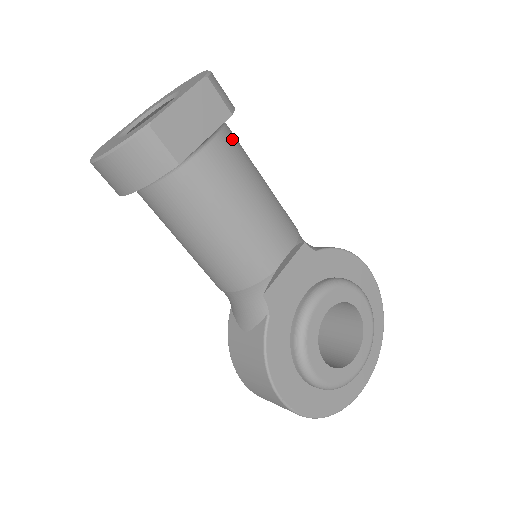
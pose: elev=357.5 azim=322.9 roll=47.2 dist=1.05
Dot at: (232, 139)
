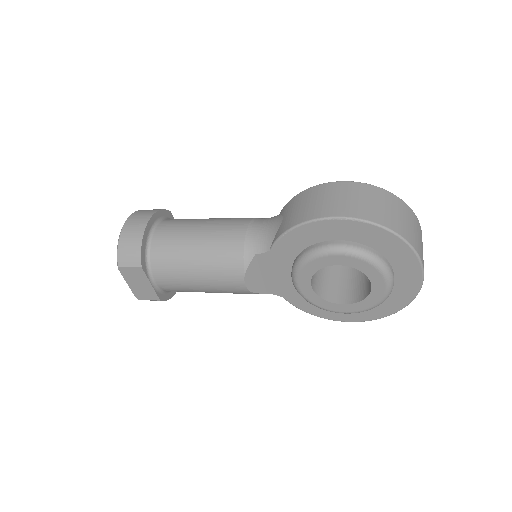
Dot at: (159, 262)
